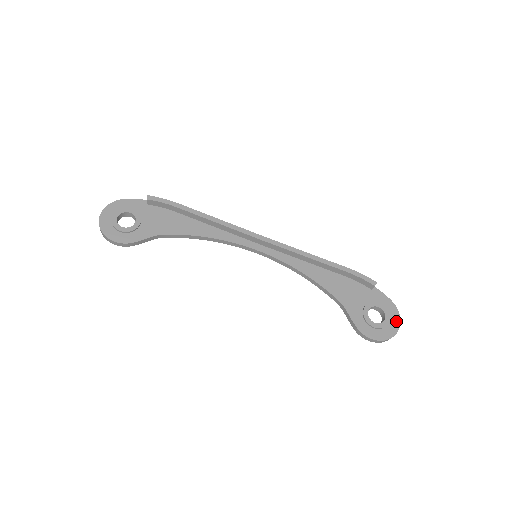
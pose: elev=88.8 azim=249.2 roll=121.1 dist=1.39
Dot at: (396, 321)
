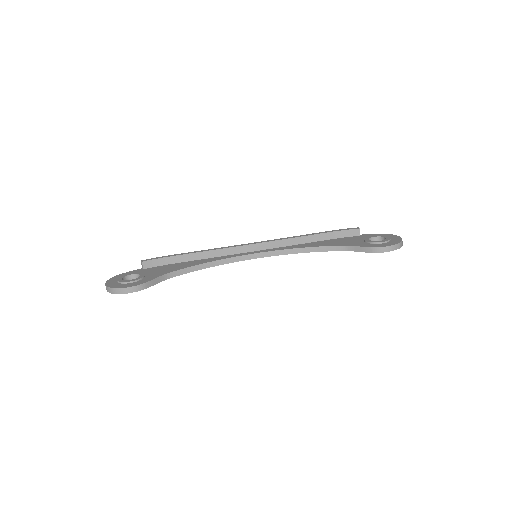
Dot at: (395, 237)
